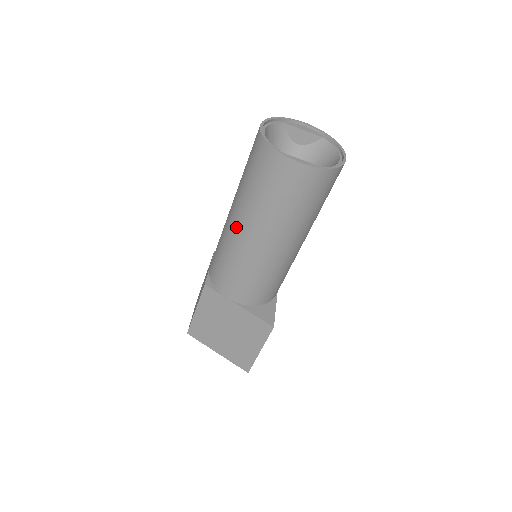
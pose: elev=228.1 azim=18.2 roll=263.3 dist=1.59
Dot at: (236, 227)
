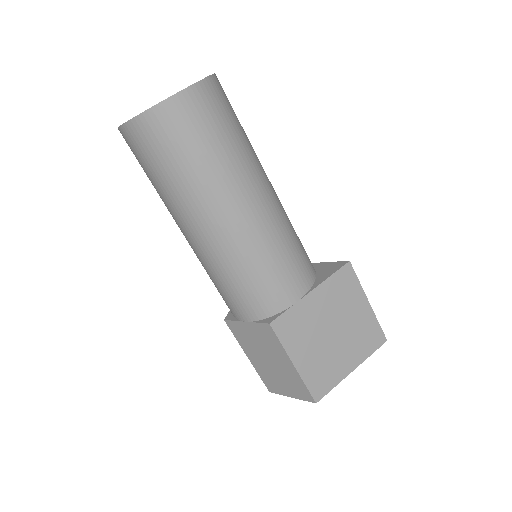
Dot at: (223, 225)
